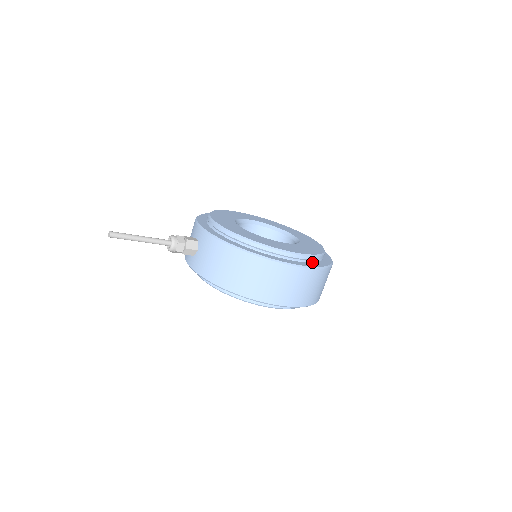
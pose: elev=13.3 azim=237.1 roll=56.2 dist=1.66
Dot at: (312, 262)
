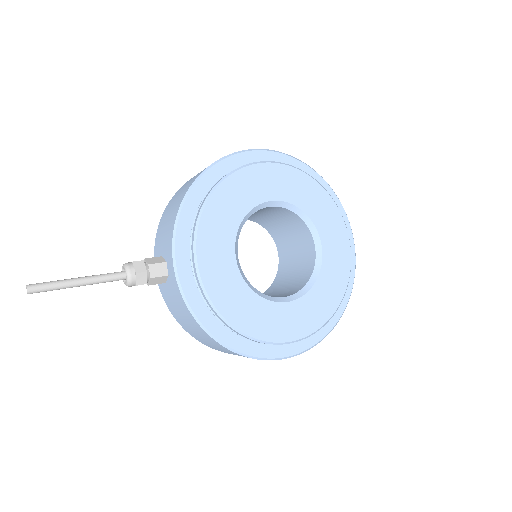
Dot at: occluded
